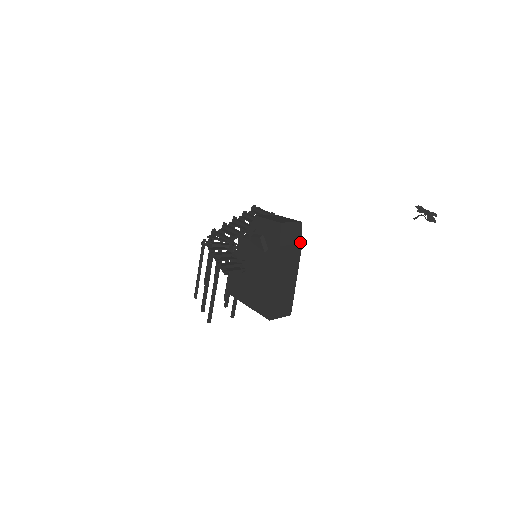
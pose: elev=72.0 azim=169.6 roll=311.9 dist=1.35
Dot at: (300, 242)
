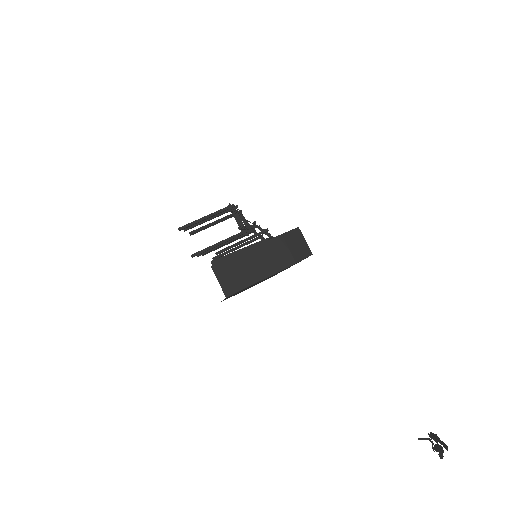
Dot at: (296, 260)
